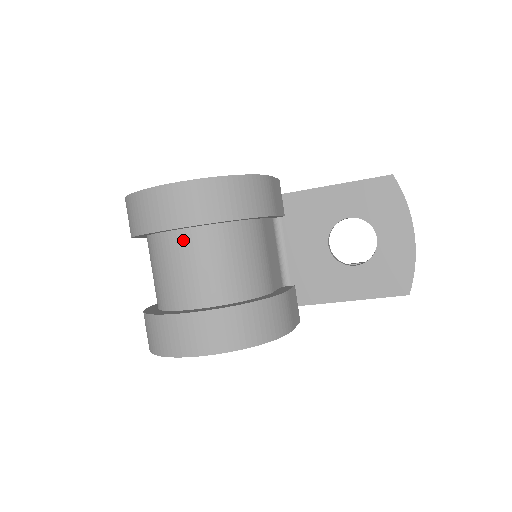
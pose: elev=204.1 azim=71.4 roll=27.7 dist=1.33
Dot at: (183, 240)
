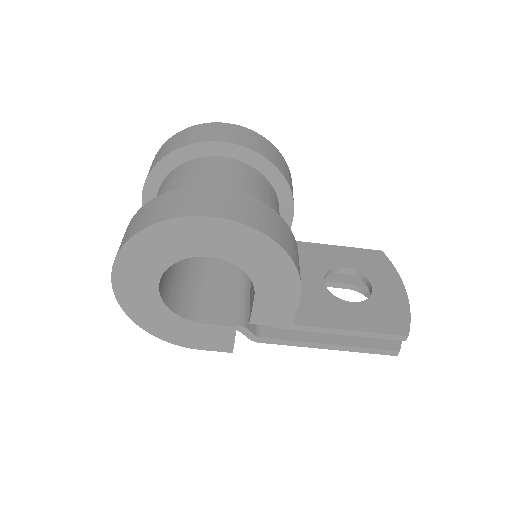
Dot at: (224, 162)
